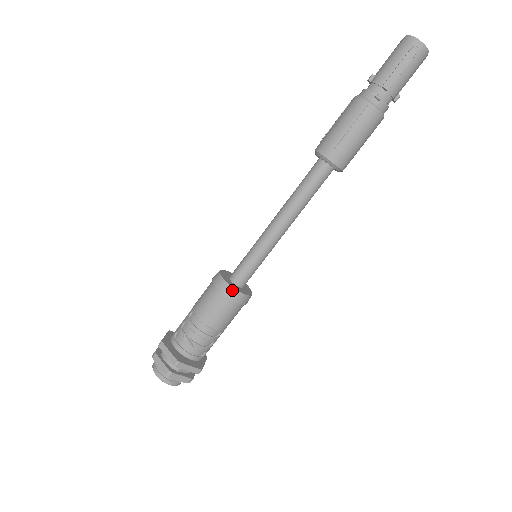
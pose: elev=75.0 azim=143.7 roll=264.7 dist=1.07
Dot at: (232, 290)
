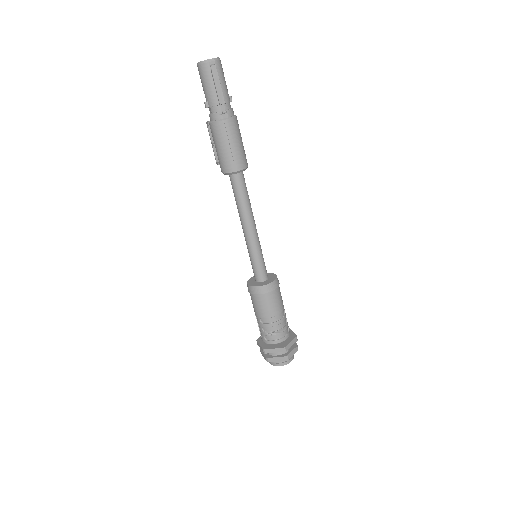
Dot at: (268, 286)
